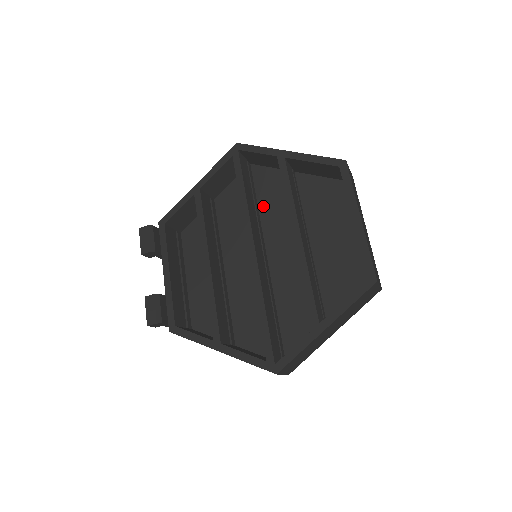
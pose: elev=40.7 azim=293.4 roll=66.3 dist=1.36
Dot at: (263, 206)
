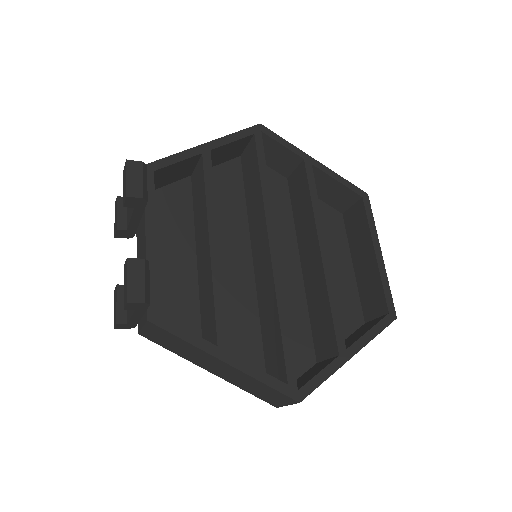
Dot at: occluded
